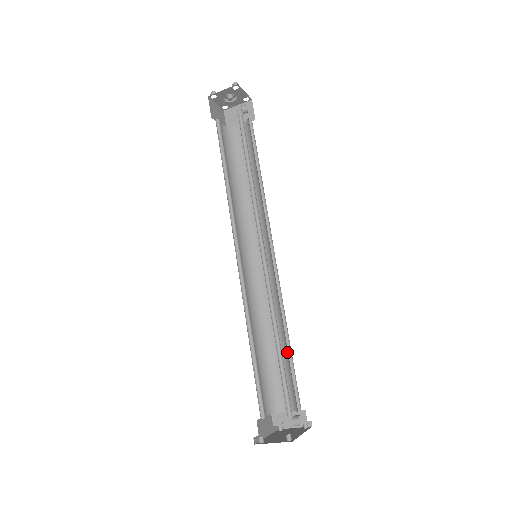
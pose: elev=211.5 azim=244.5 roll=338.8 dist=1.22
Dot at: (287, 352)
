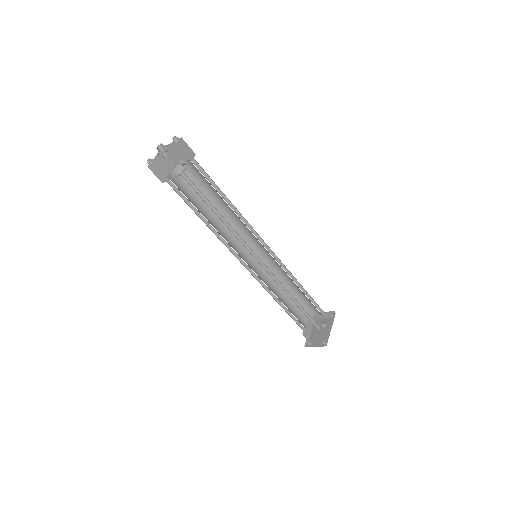
Dot at: occluded
